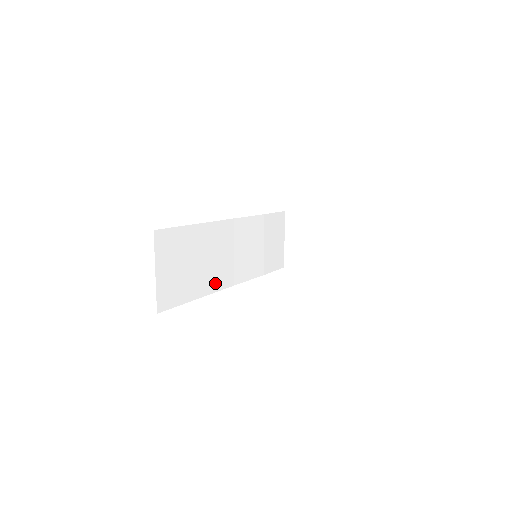
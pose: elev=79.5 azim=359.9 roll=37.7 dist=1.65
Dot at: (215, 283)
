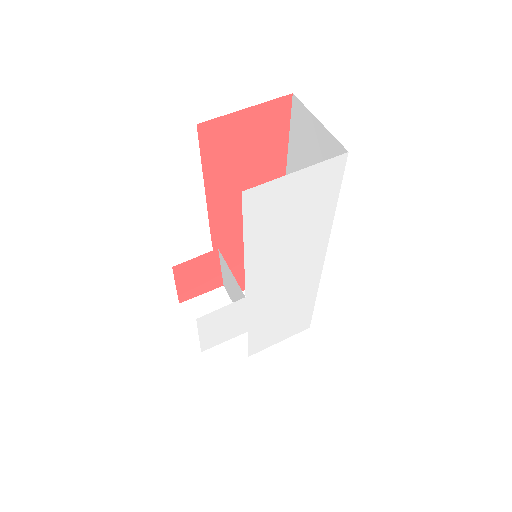
Dot at: occluded
